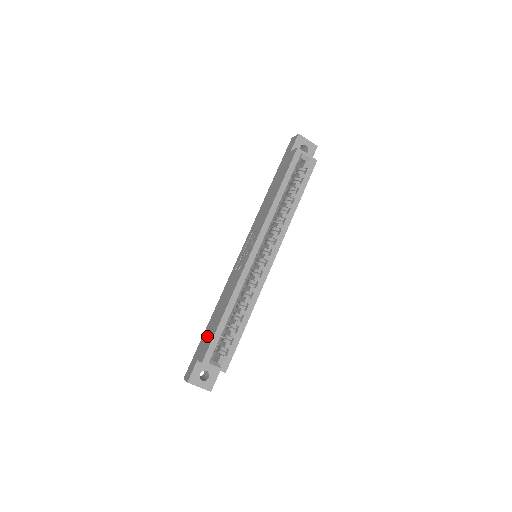
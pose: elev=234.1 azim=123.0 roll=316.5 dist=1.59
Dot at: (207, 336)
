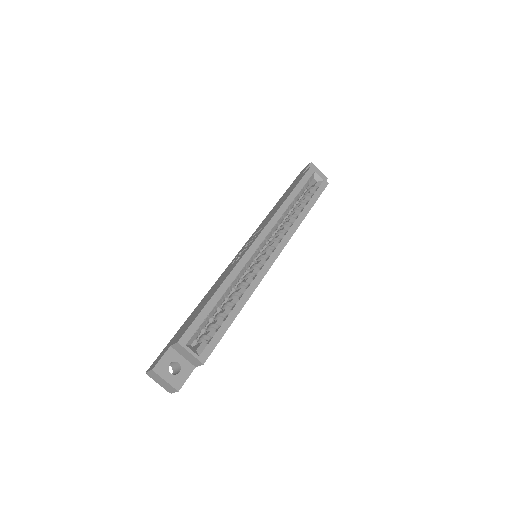
Dot at: (187, 322)
